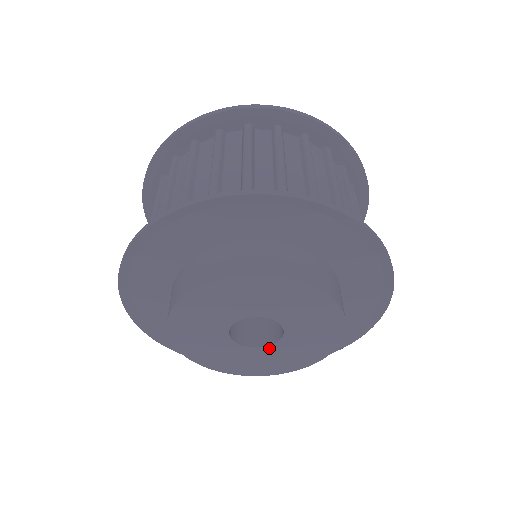
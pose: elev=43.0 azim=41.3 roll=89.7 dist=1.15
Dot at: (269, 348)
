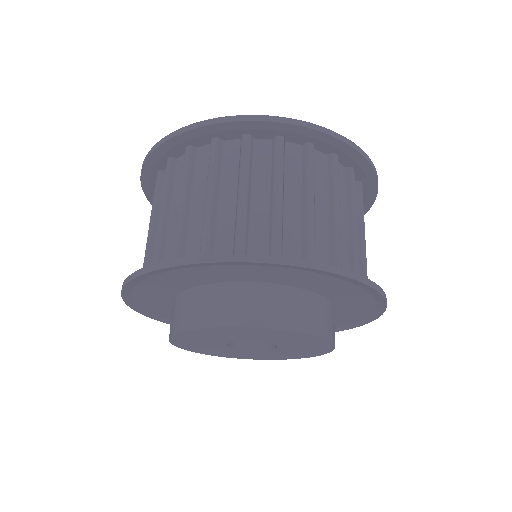
Dot at: (276, 350)
